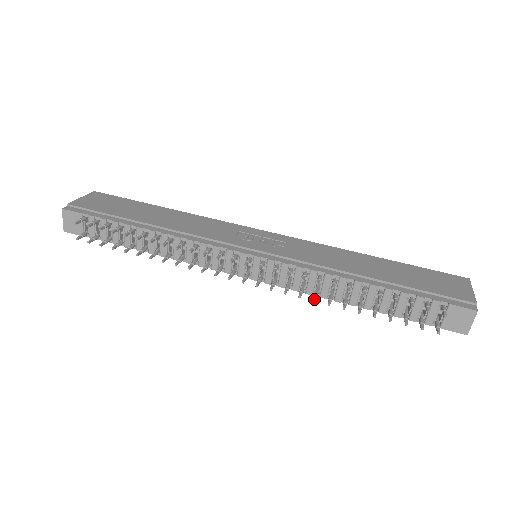
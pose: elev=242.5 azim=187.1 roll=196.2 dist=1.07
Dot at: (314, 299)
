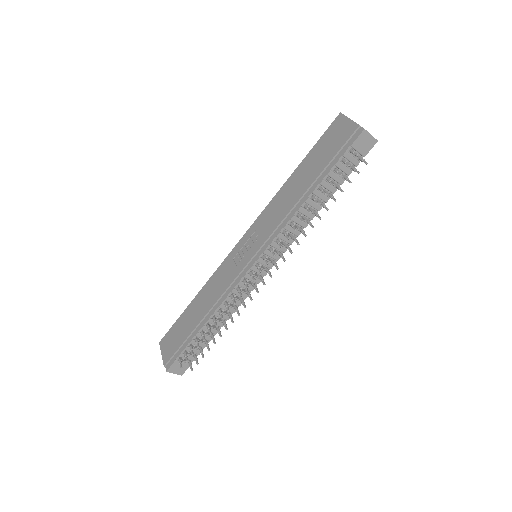
Dot at: (304, 235)
